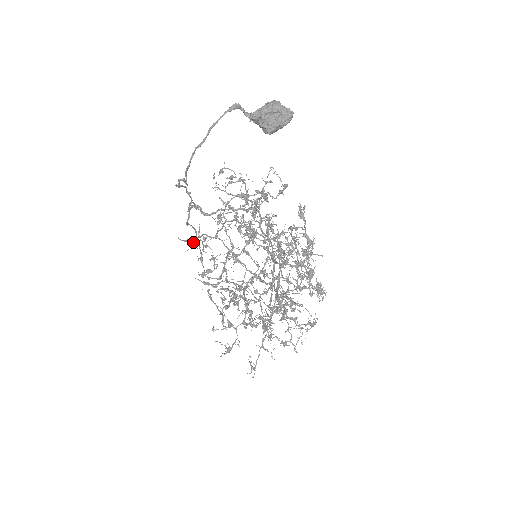
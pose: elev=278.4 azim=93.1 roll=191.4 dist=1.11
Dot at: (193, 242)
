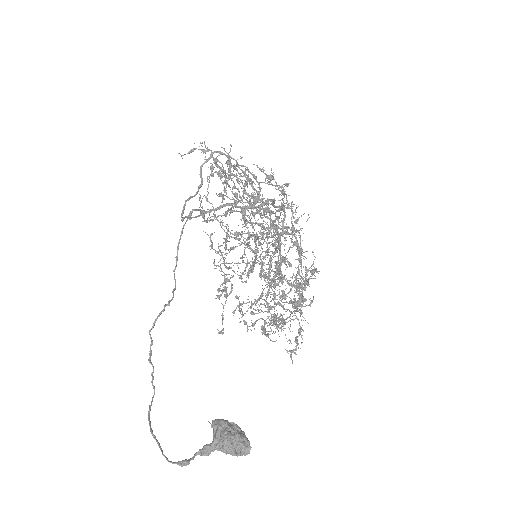
Dot at: (201, 149)
